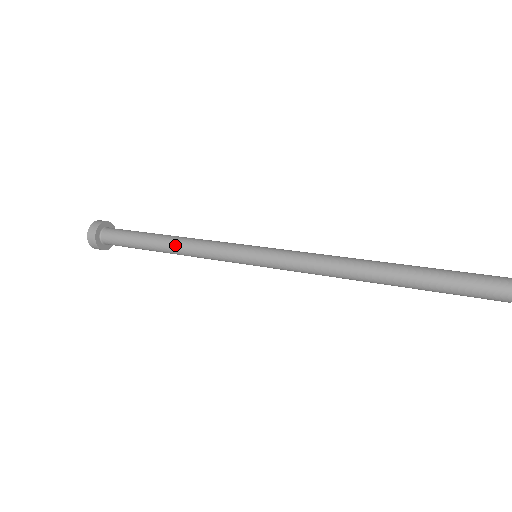
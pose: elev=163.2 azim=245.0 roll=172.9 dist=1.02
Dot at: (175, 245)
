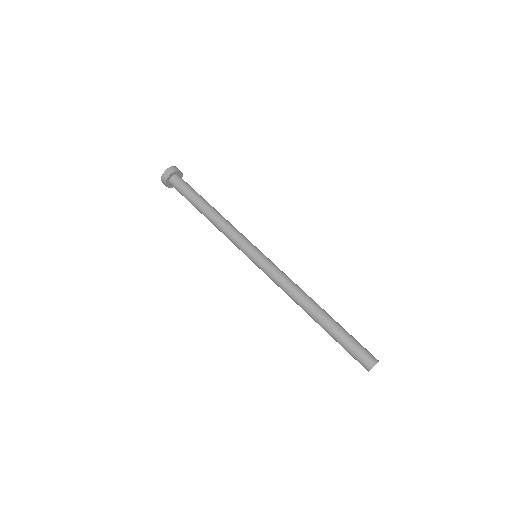
Dot at: (215, 216)
